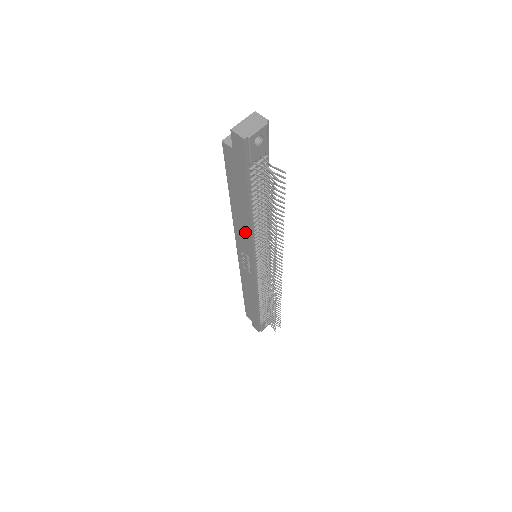
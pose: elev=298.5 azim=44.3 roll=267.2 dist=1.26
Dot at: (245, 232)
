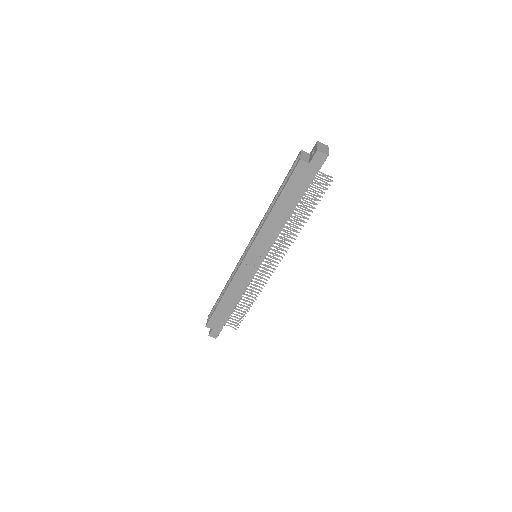
Dot at: (274, 231)
